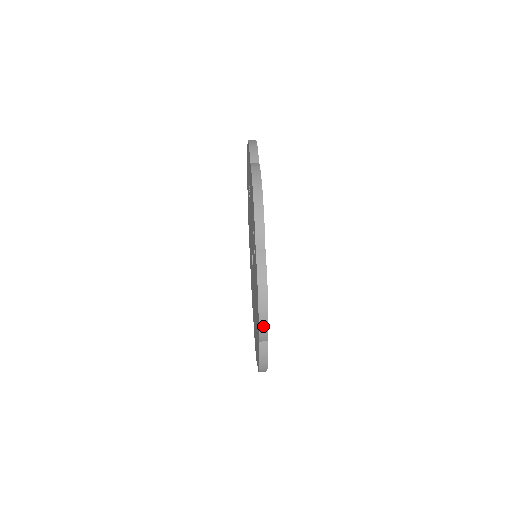
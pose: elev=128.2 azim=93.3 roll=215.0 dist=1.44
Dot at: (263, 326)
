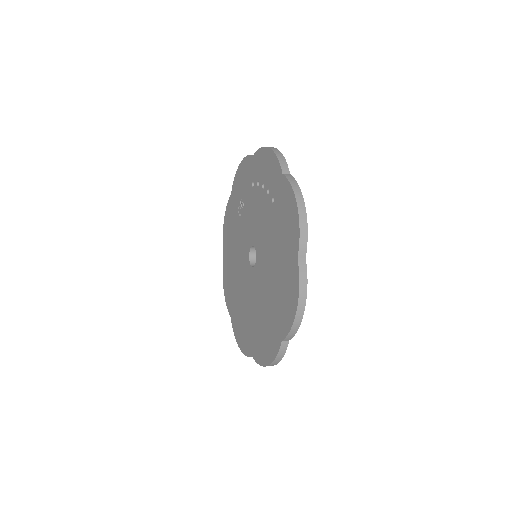
Dot at: (303, 229)
